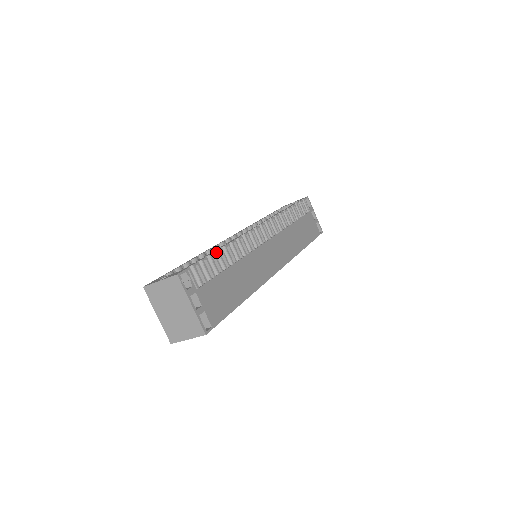
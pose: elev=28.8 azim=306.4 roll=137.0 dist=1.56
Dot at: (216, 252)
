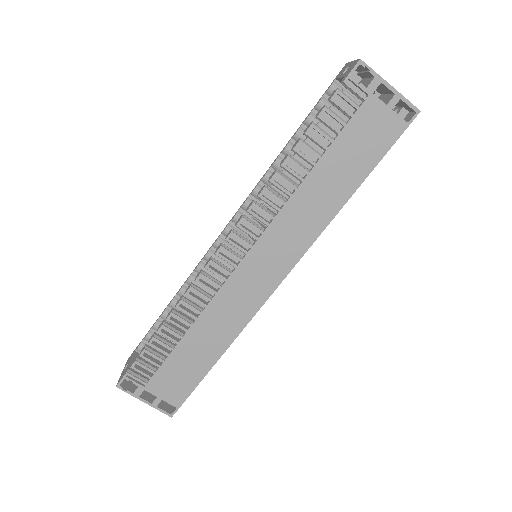
Dot at: (158, 332)
